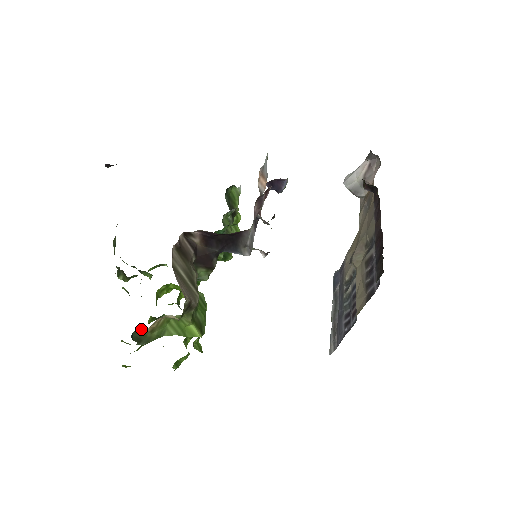
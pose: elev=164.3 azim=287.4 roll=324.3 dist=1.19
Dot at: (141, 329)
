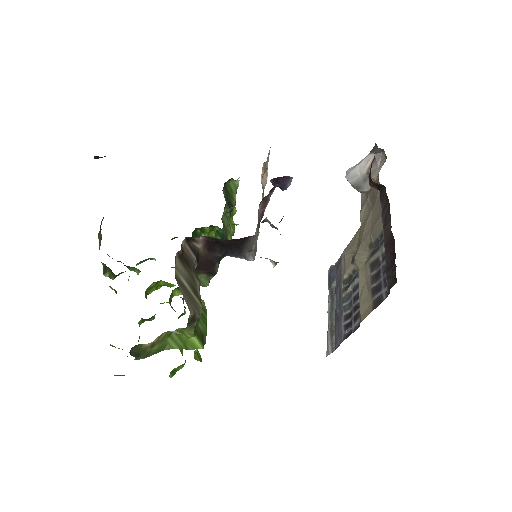
Dot at: (140, 344)
